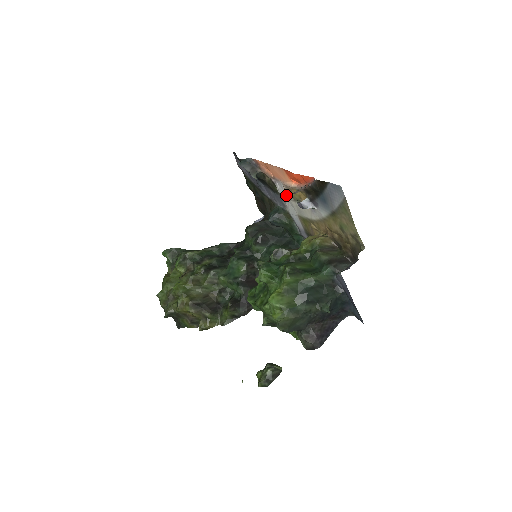
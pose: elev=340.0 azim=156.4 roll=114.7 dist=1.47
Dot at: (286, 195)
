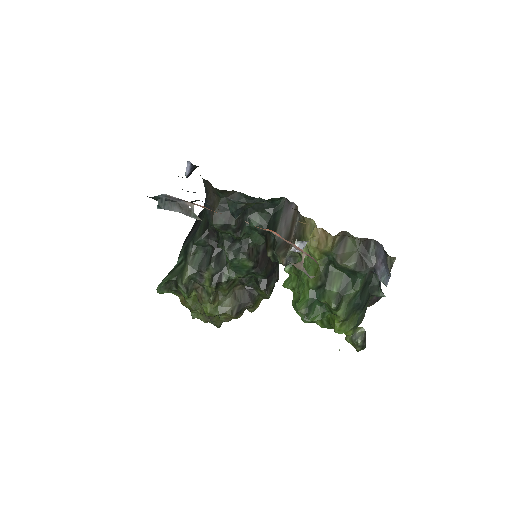
Dot at: occluded
